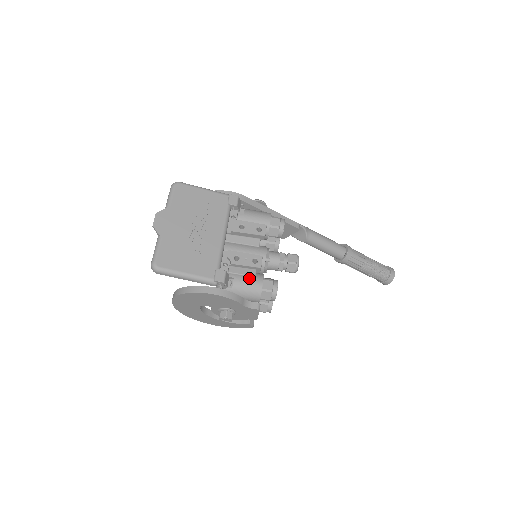
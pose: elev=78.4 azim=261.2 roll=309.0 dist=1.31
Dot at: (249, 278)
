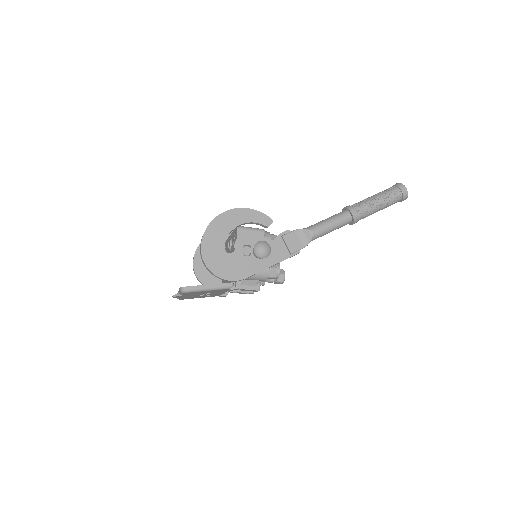
Dot at: occluded
